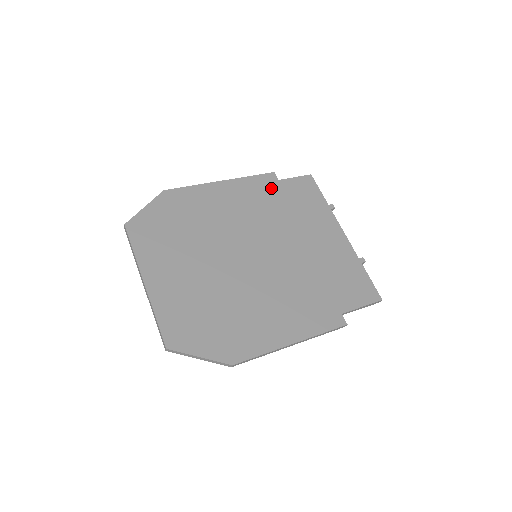
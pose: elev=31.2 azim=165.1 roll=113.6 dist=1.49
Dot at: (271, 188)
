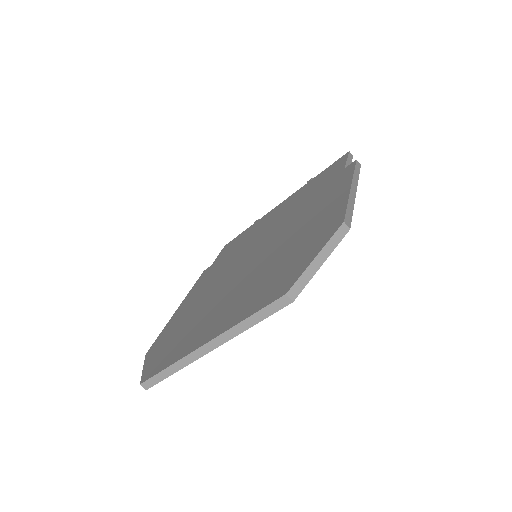
Dot at: (212, 268)
